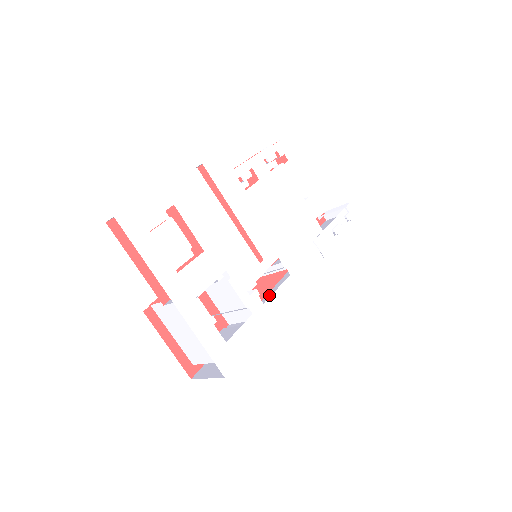
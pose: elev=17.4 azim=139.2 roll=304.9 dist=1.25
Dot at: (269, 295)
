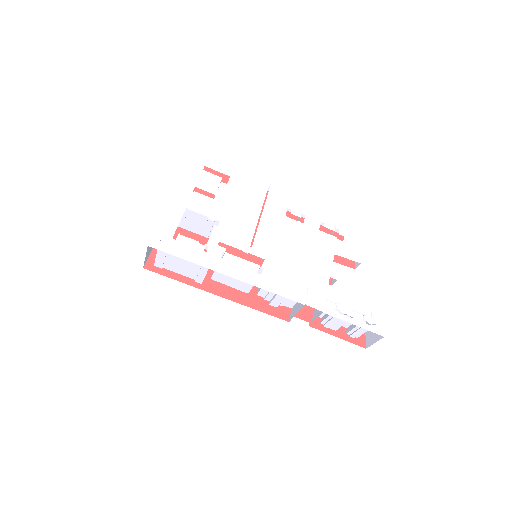
Dot at: (247, 303)
